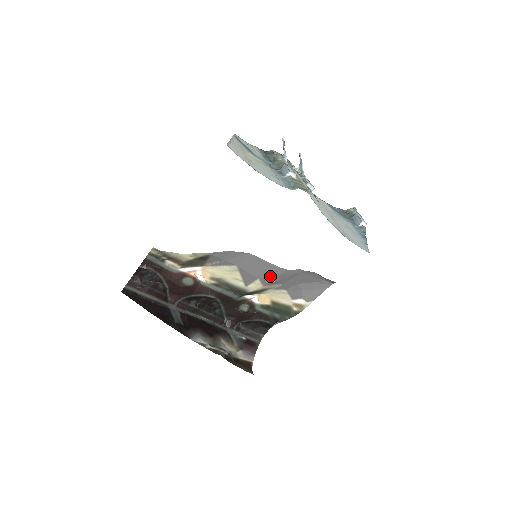
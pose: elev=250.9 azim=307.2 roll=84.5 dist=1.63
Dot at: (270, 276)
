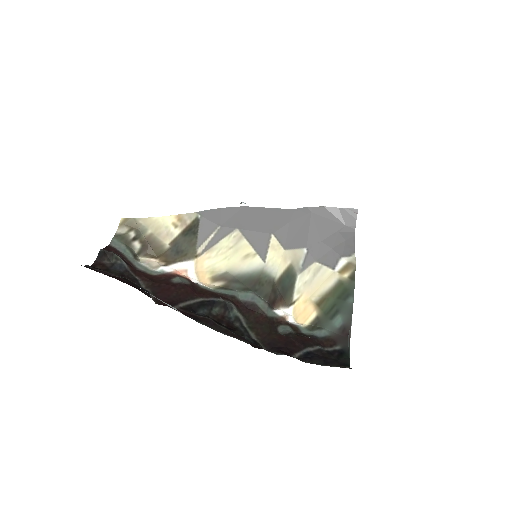
Dot at: (282, 225)
